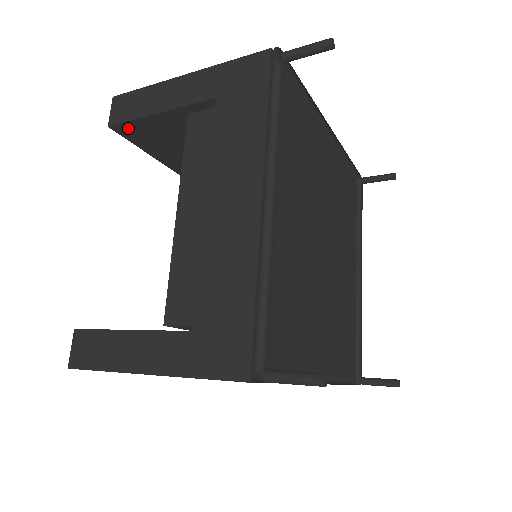
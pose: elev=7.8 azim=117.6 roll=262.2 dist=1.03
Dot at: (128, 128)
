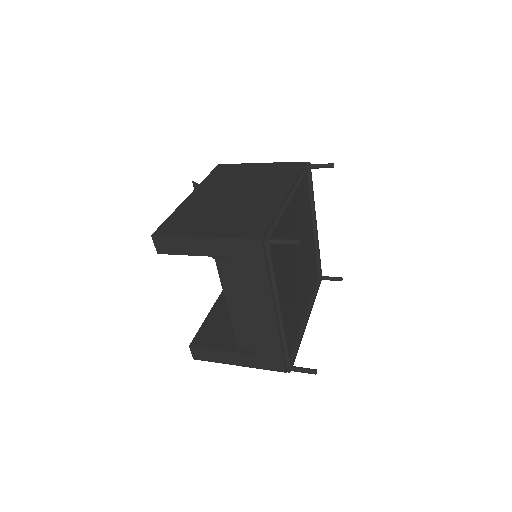
Dot at: occluded
